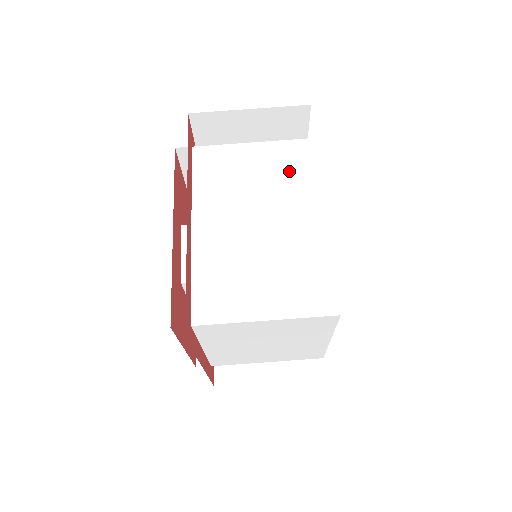
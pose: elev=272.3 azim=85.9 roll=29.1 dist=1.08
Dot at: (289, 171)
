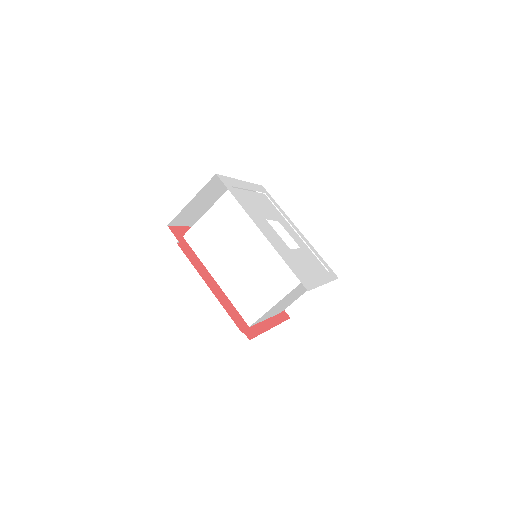
Dot at: (234, 216)
